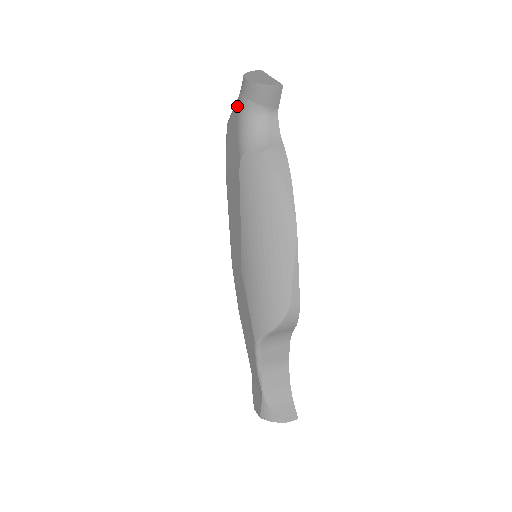
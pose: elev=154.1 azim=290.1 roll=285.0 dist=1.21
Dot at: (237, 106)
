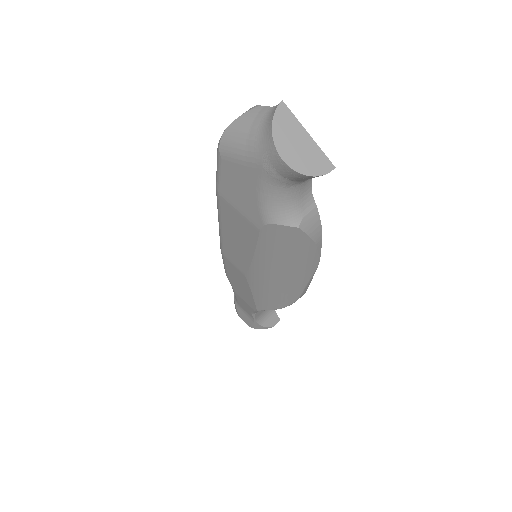
Dot at: (256, 167)
